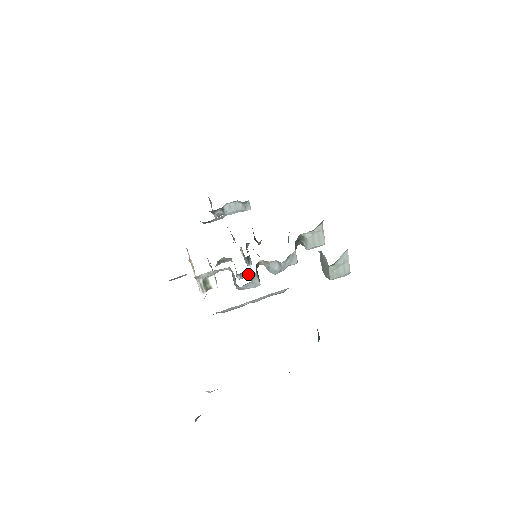
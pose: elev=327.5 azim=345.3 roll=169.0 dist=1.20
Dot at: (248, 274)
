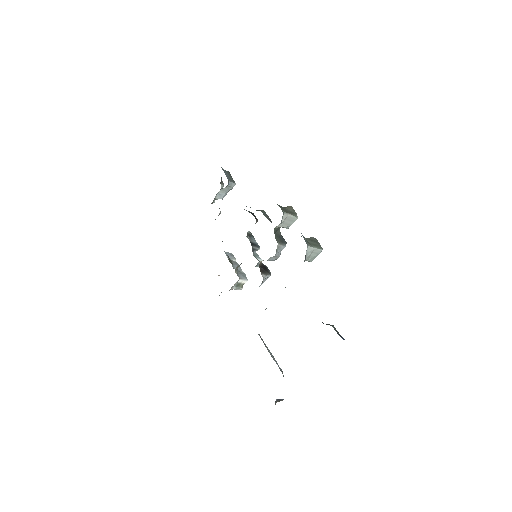
Dot at: occluded
